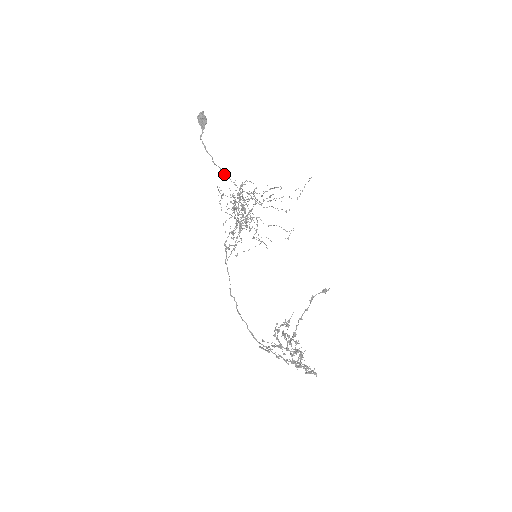
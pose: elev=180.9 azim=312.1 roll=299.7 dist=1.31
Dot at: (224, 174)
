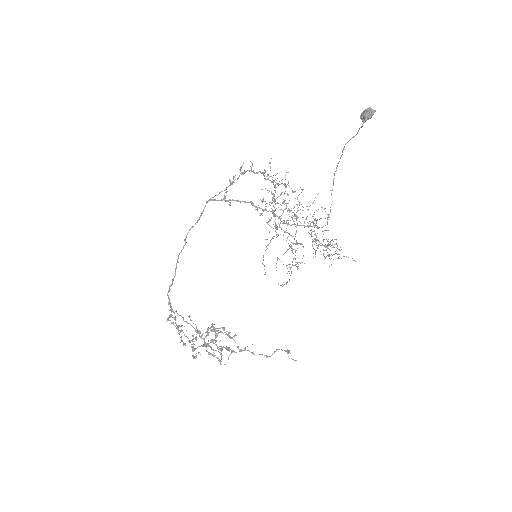
Dot at: occluded
